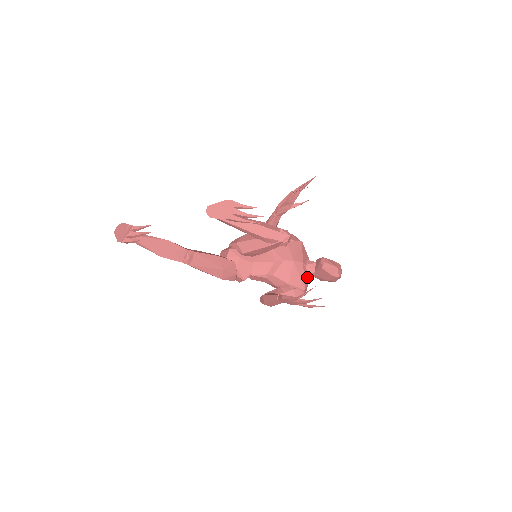
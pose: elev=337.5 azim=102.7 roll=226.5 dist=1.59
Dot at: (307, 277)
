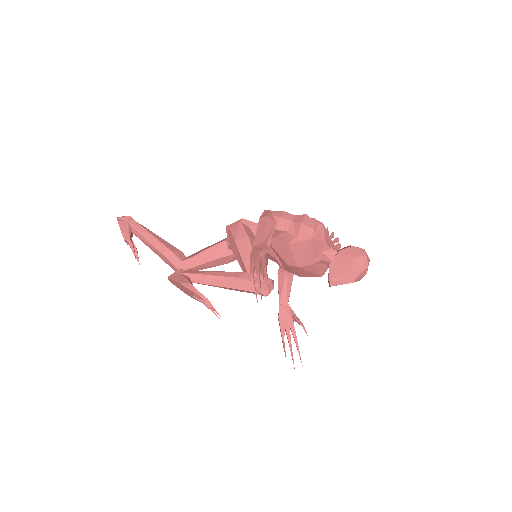
Dot at: (325, 264)
